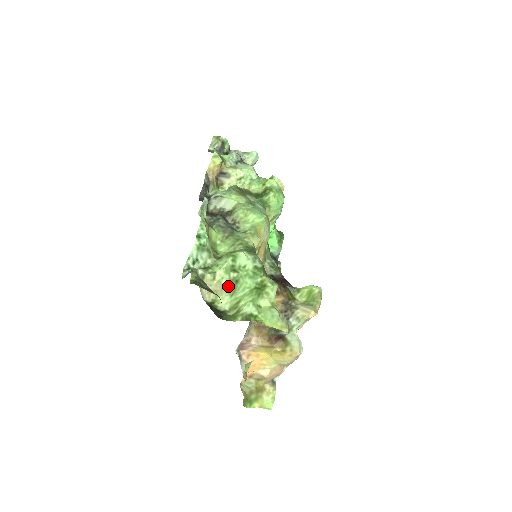
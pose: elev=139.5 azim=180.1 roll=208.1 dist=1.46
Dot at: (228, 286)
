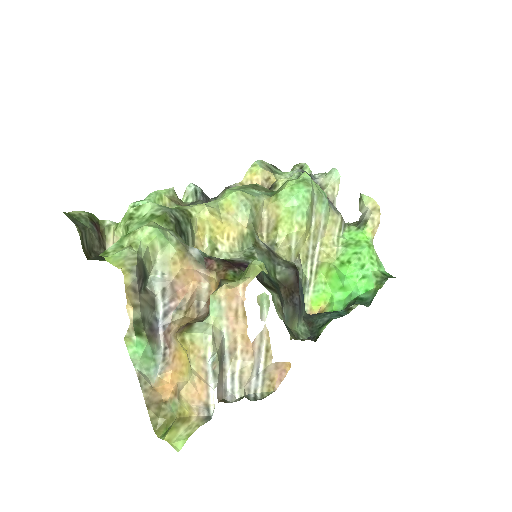
Dot at: occluded
